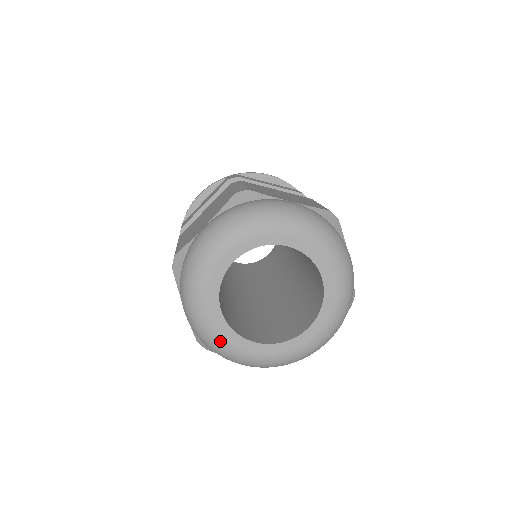
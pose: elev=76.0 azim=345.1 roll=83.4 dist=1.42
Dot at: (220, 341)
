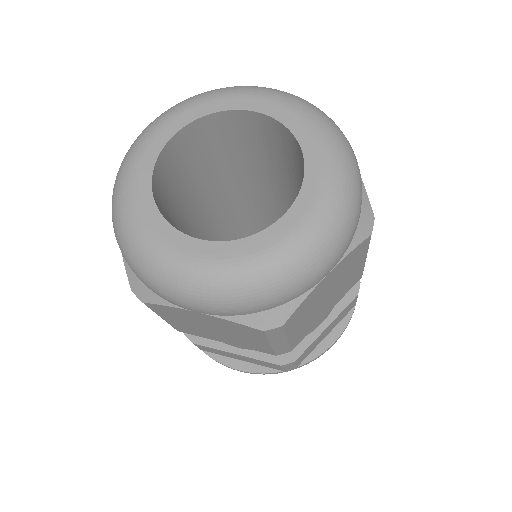
Dot at: (246, 265)
